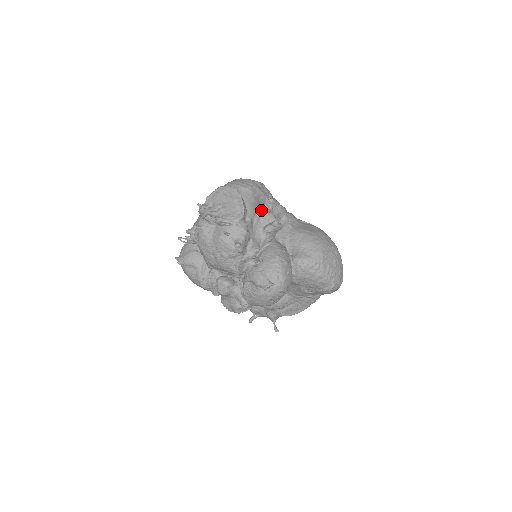
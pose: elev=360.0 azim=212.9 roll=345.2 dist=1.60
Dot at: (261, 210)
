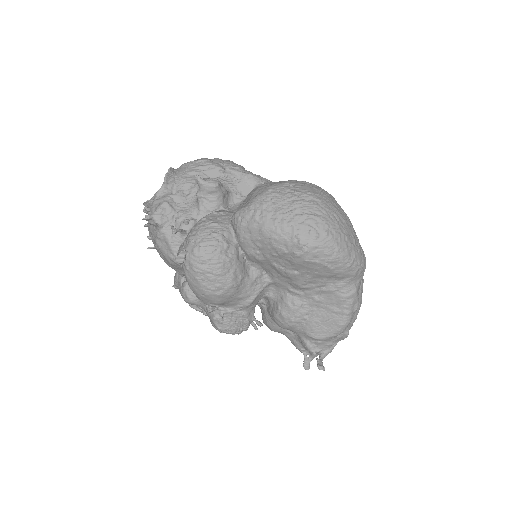
Dot at: occluded
